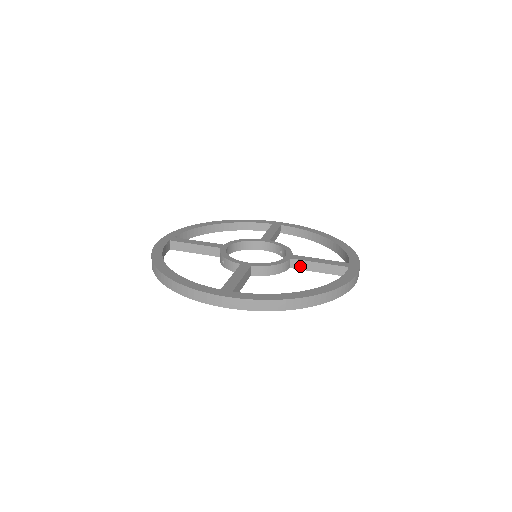
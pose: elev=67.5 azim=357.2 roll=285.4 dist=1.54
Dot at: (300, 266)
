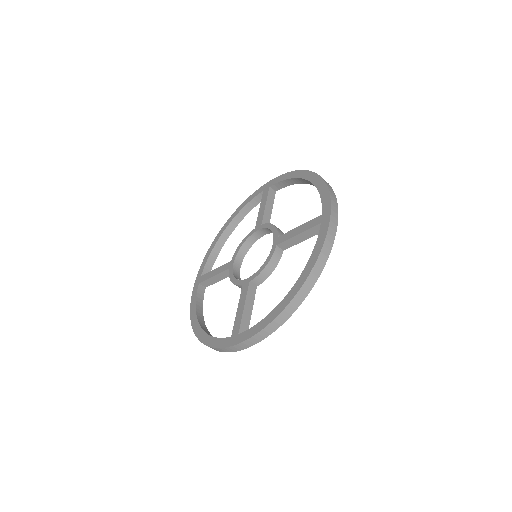
Dot at: (288, 245)
